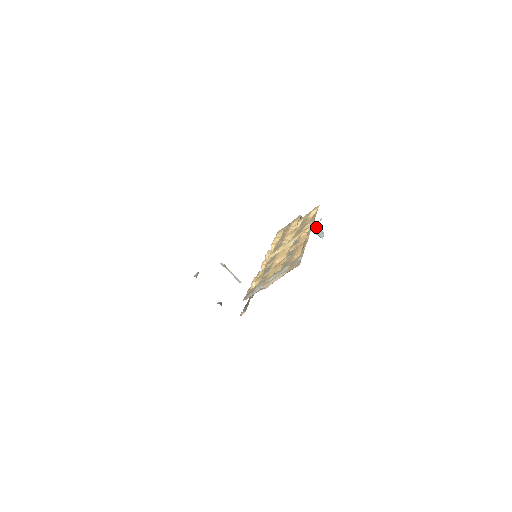
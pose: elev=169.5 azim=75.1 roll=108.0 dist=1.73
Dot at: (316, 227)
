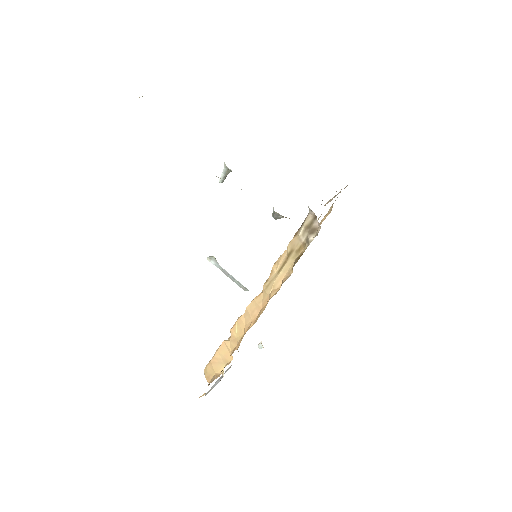
Dot at: occluded
